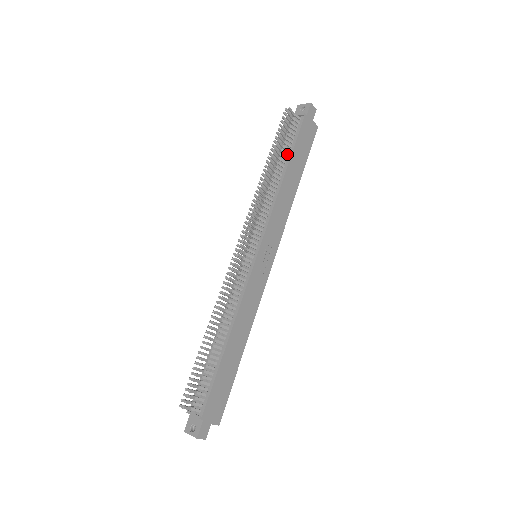
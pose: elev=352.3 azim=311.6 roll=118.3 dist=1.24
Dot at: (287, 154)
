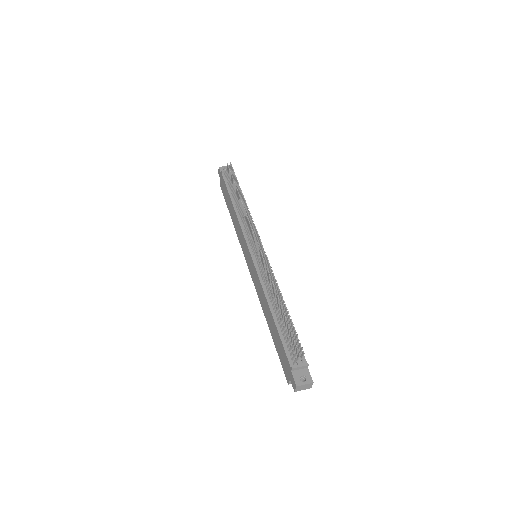
Dot at: occluded
